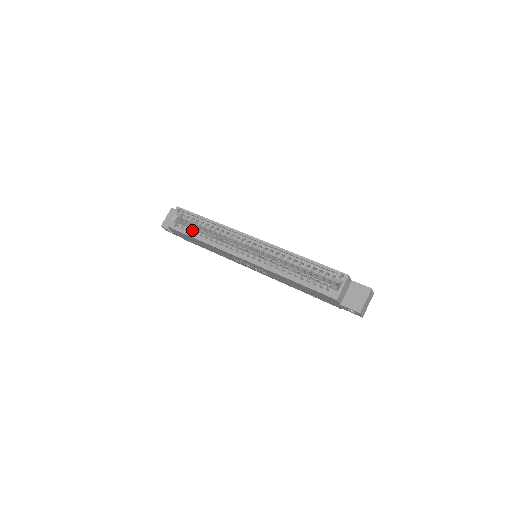
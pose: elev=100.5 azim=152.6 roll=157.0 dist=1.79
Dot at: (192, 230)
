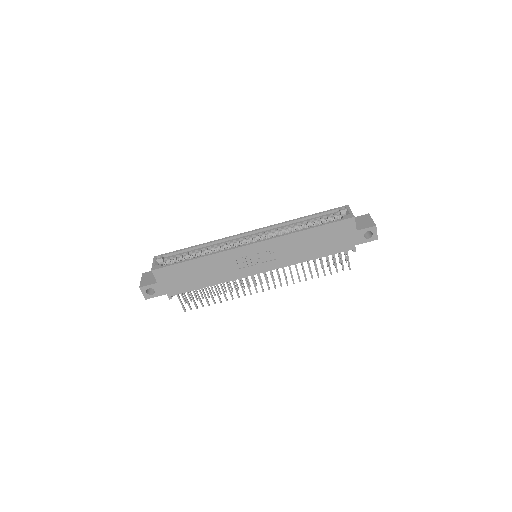
Dot at: occluded
